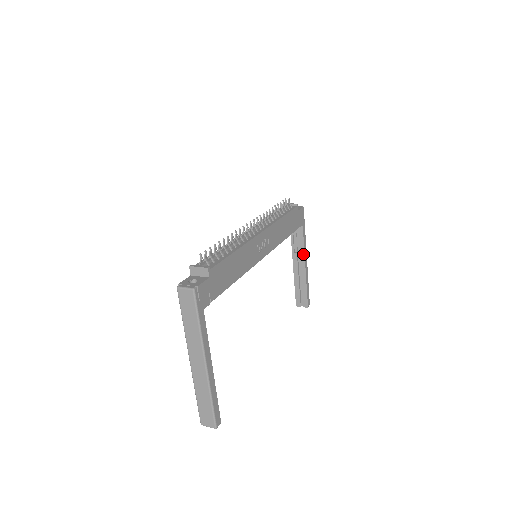
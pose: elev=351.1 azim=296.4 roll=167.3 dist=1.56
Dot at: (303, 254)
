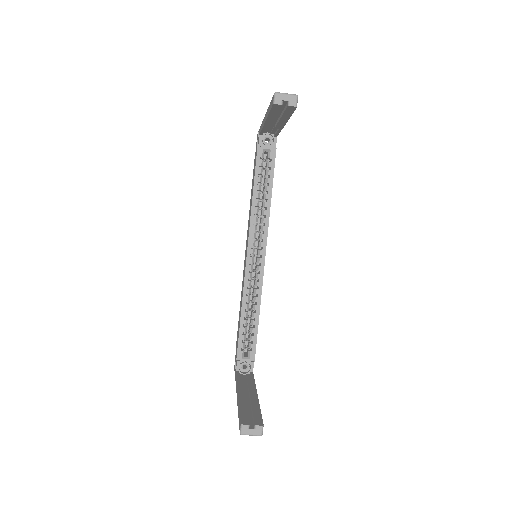
Dot at: (254, 387)
